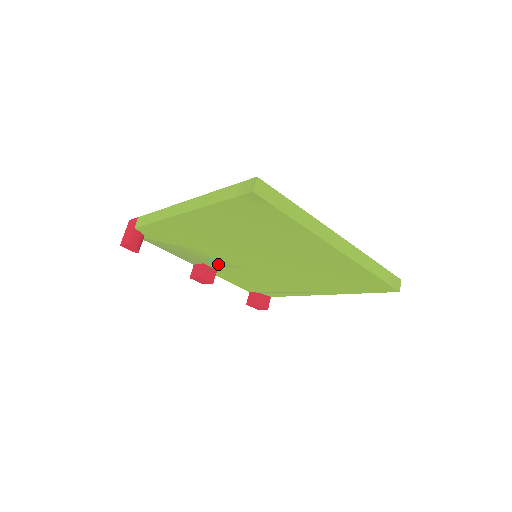
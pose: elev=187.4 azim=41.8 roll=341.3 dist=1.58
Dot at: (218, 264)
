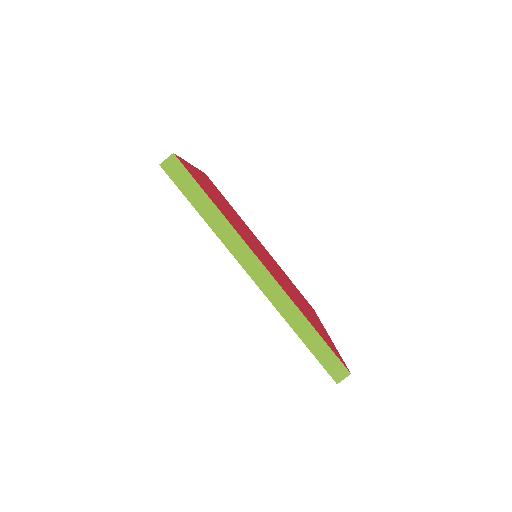
Dot at: occluded
